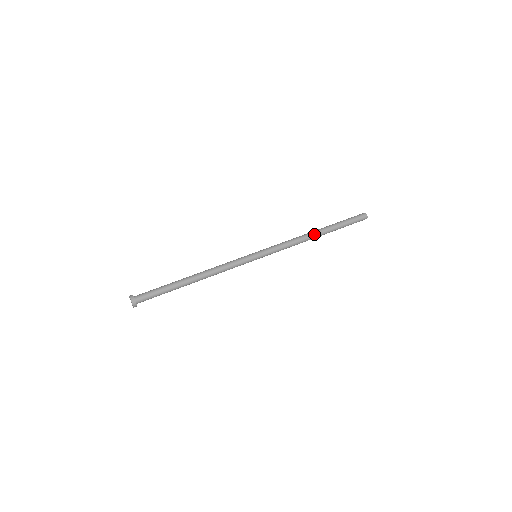
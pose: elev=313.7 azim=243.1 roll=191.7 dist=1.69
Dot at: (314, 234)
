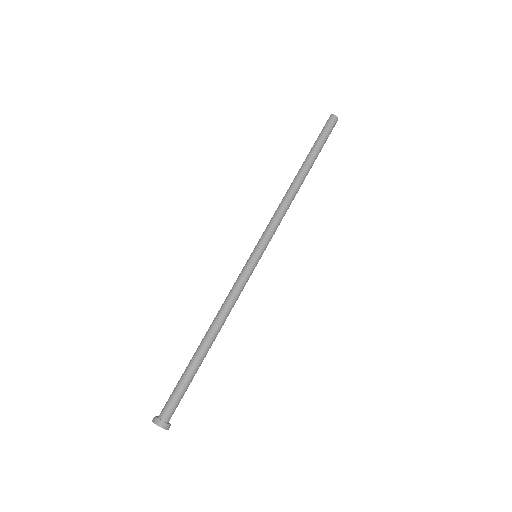
Dot at: (299, 181)
